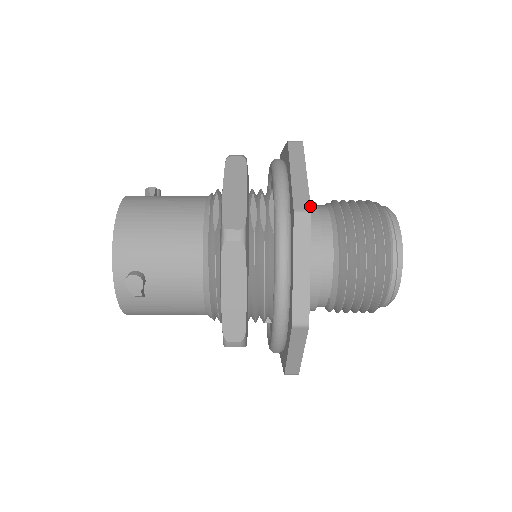
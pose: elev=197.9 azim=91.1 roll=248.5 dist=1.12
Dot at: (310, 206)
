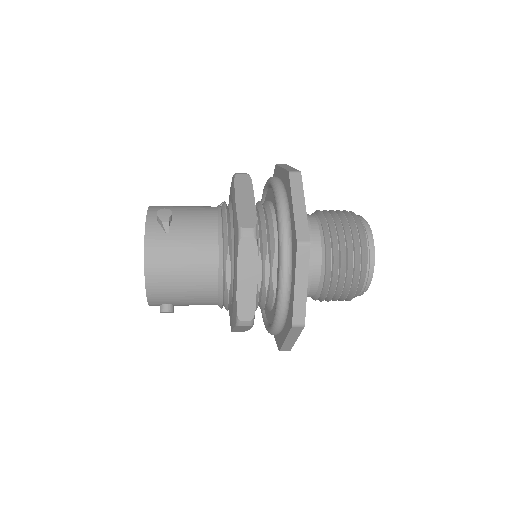
Dot at: occluded
